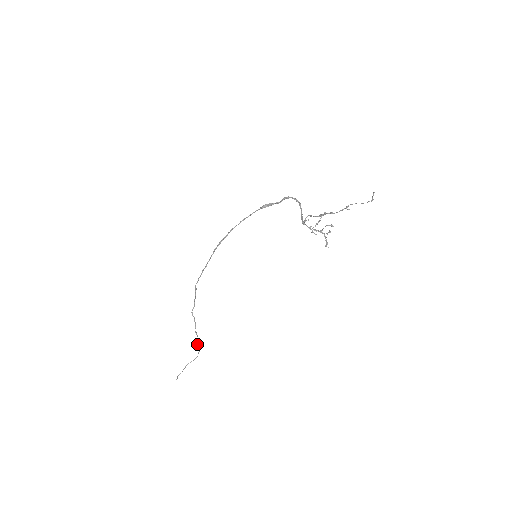
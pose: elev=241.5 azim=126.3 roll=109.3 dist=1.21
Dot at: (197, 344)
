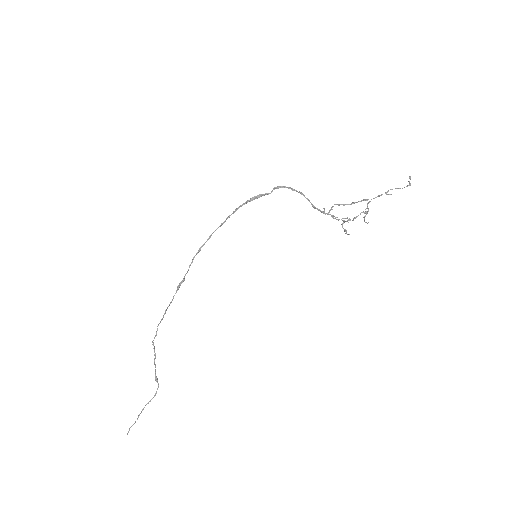
Dot at: (156, 378)
